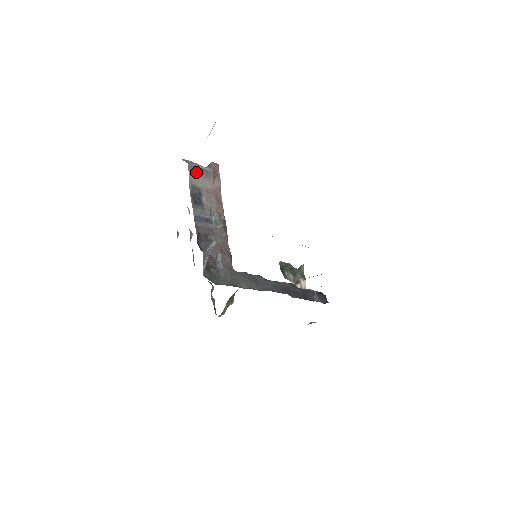
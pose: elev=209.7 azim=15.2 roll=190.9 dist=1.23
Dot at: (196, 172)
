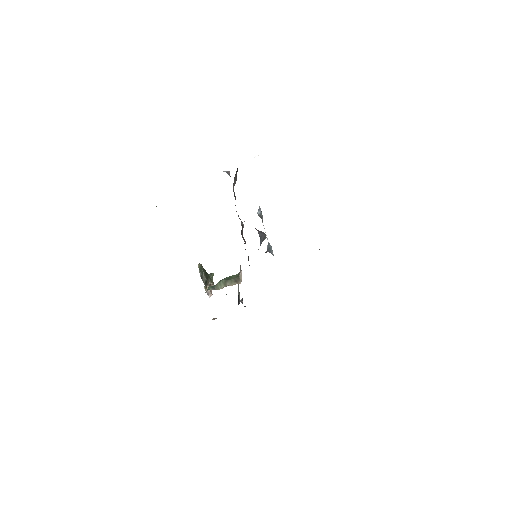
Dot at: (236, 175)
